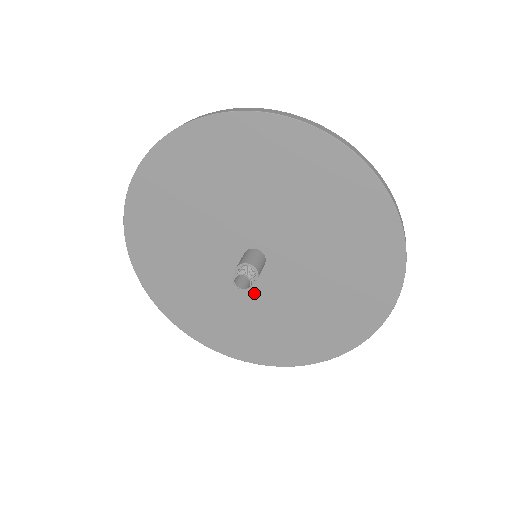
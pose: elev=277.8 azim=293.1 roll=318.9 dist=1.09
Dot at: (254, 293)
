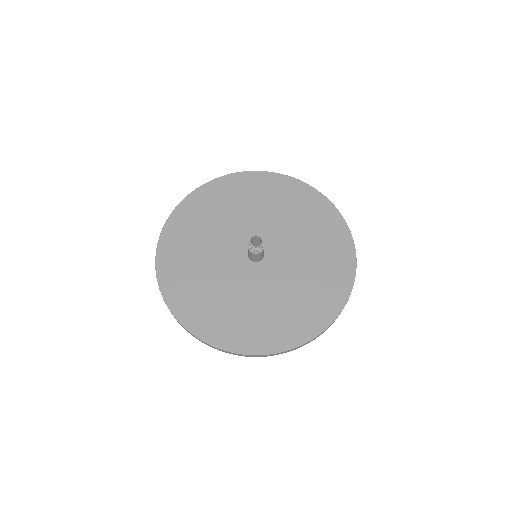
Dot at: (251, 282)
